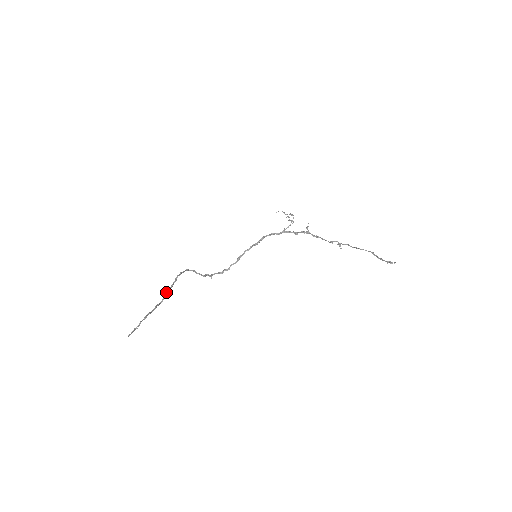
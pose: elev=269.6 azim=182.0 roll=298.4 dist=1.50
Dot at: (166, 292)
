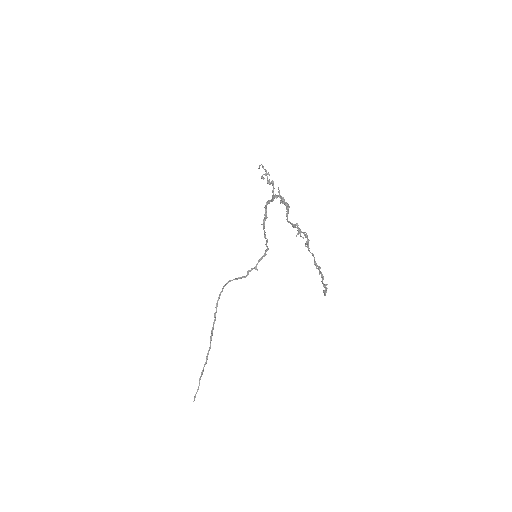
Dot at: (211, 332)
